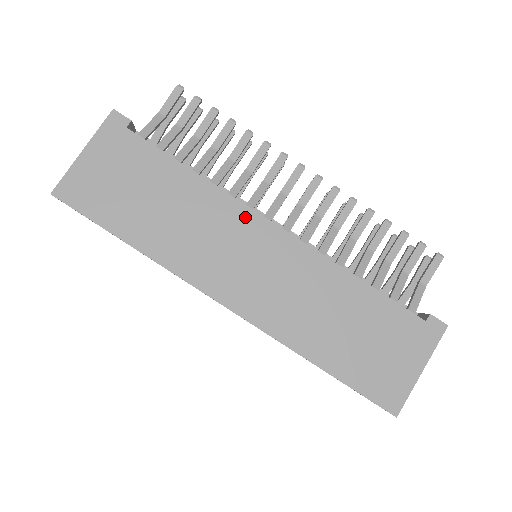
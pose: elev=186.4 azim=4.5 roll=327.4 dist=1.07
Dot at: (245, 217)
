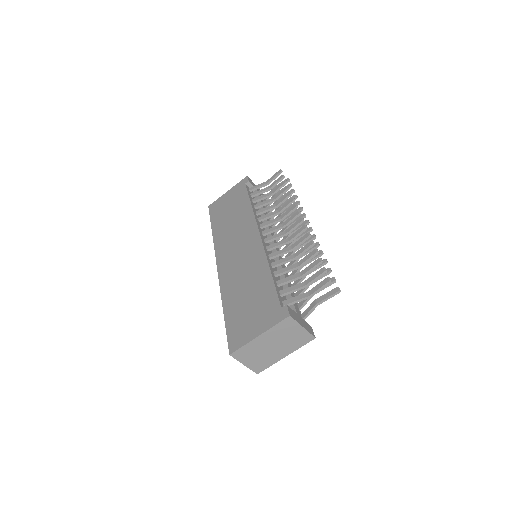
Dot at: (252, 228)
